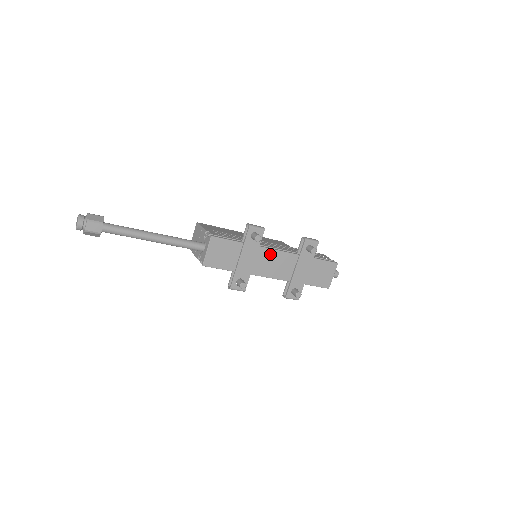
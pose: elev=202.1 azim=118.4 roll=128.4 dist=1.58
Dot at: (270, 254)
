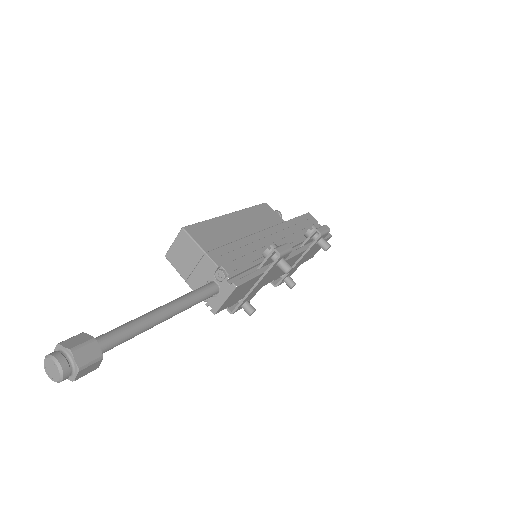
Dot at: occluded
